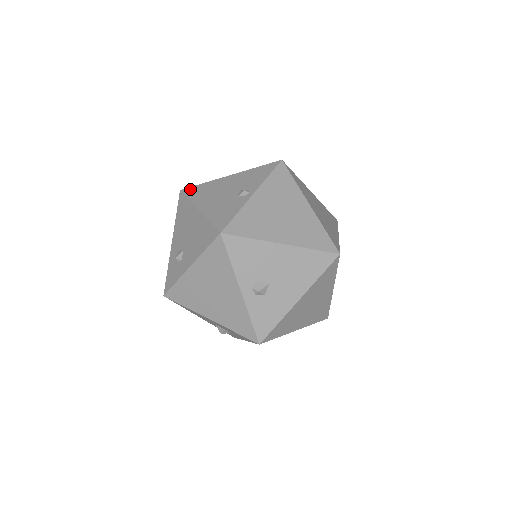
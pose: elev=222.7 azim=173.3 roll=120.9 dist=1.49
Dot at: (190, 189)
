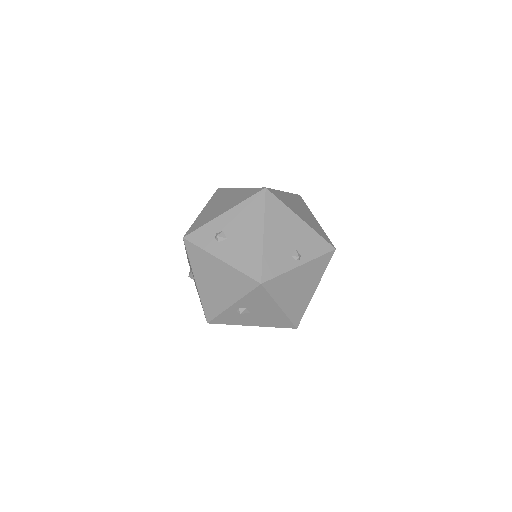
Dot at: (272, 198)
